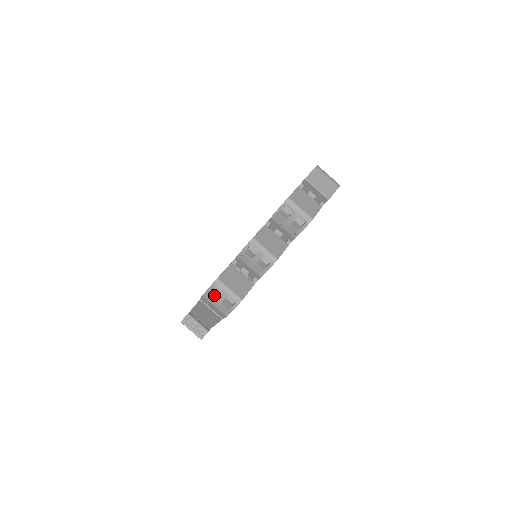
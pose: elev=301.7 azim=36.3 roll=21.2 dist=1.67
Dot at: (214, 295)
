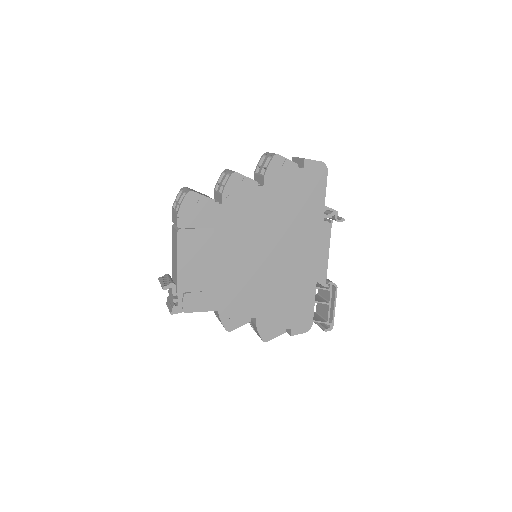
Dot at: occluded
